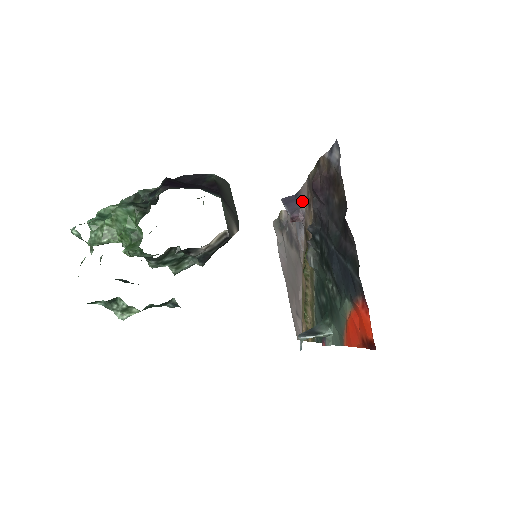
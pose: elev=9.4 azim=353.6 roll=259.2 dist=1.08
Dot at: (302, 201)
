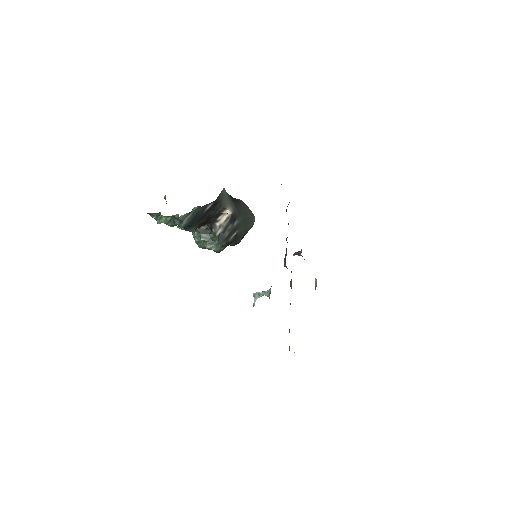
Dot at: occluded
